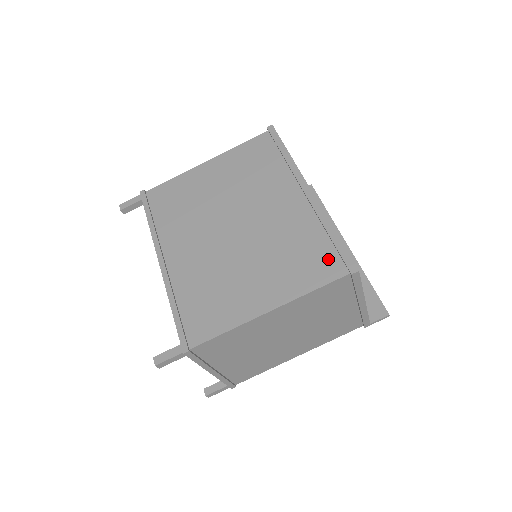
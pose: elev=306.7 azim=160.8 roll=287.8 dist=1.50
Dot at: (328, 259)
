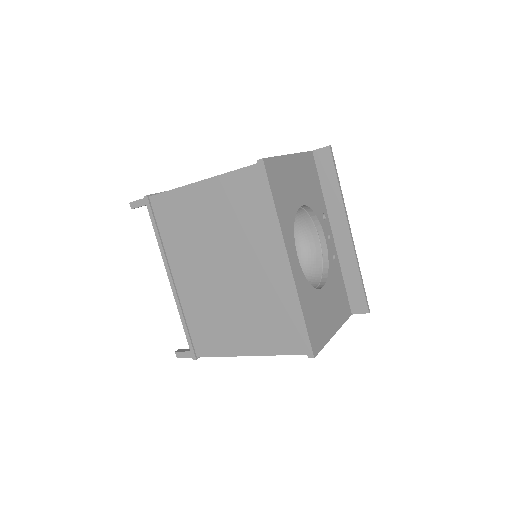
Dot at: (294, 336)
